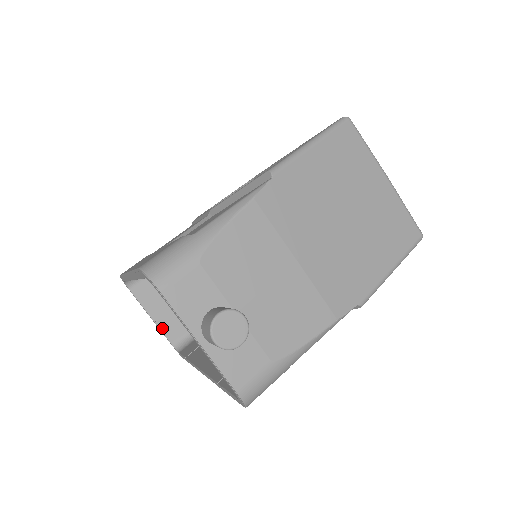
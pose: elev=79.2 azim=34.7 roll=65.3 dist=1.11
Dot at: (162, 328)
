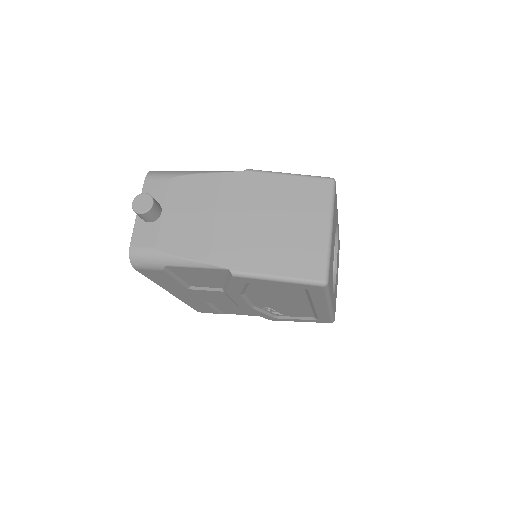
Dot at: occluded
